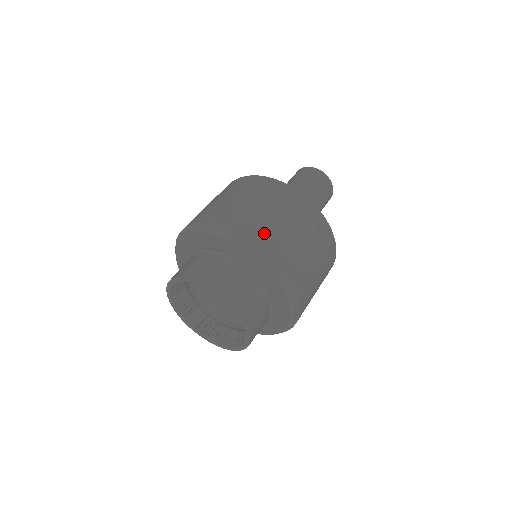
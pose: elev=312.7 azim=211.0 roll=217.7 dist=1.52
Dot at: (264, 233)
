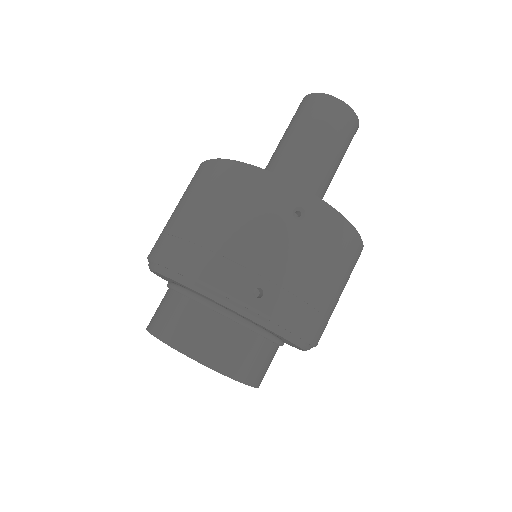
Dot at: (205, 256)
